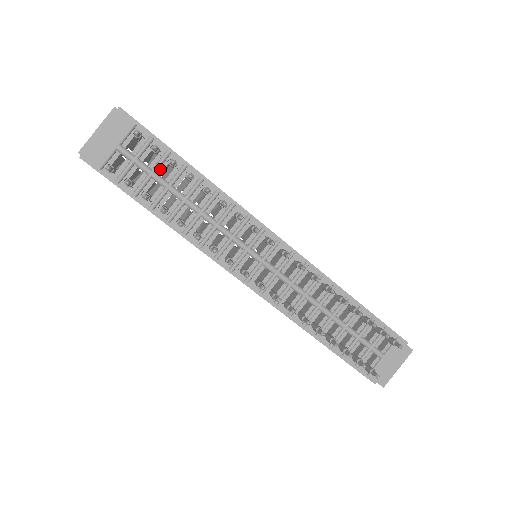
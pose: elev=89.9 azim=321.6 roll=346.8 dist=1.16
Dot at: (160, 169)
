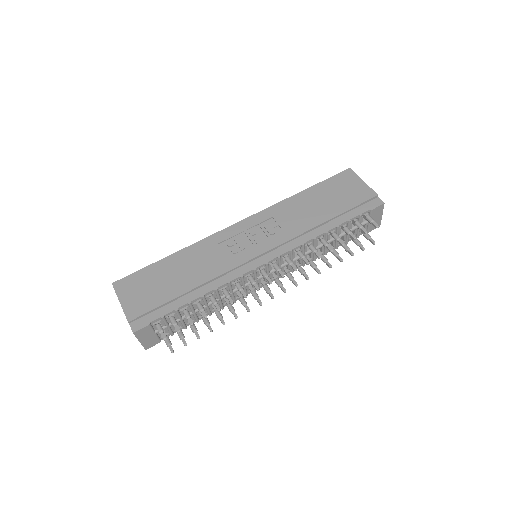
Dot at: (181, 315)
